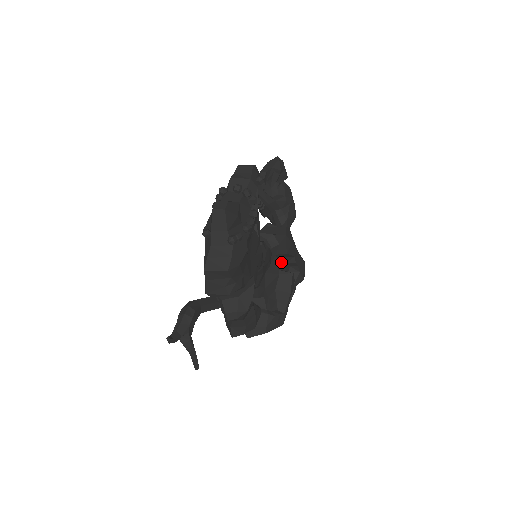
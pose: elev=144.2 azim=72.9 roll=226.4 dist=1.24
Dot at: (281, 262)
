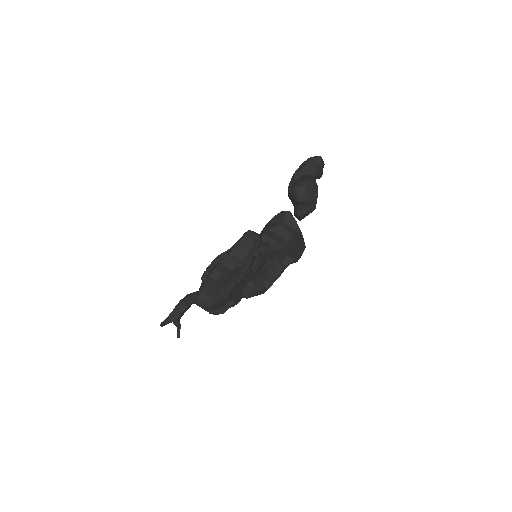
Dot at: occluded
